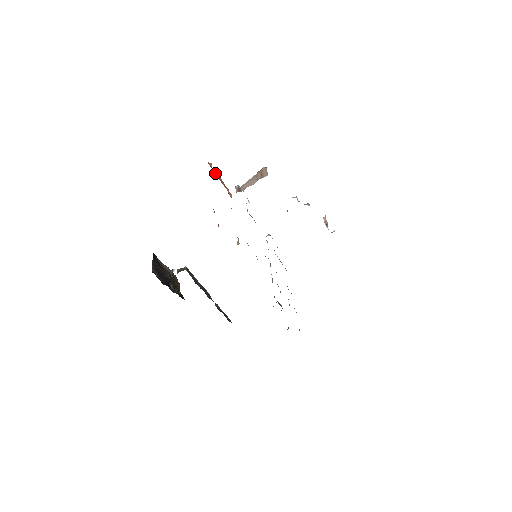
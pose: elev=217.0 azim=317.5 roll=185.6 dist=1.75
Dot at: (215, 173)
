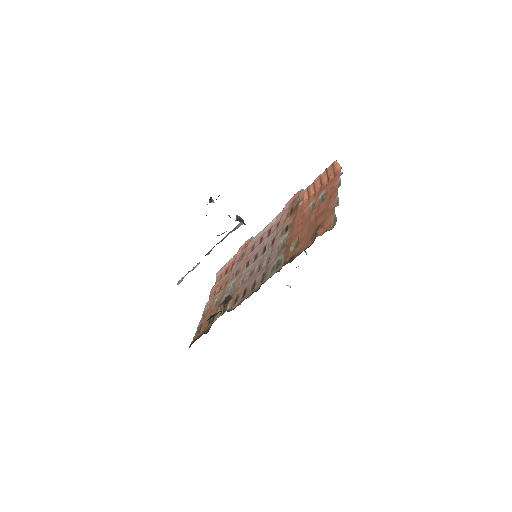
Dot at: (325, 171)
